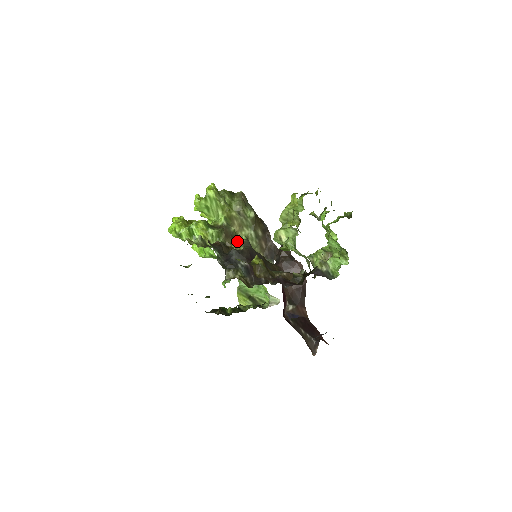
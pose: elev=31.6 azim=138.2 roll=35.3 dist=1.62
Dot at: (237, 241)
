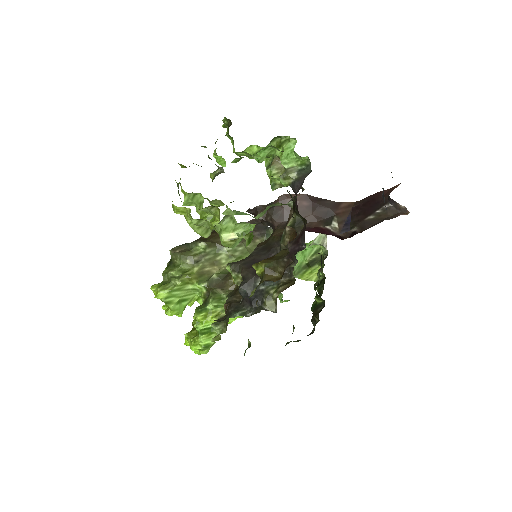
Dot at: (231, 275)
